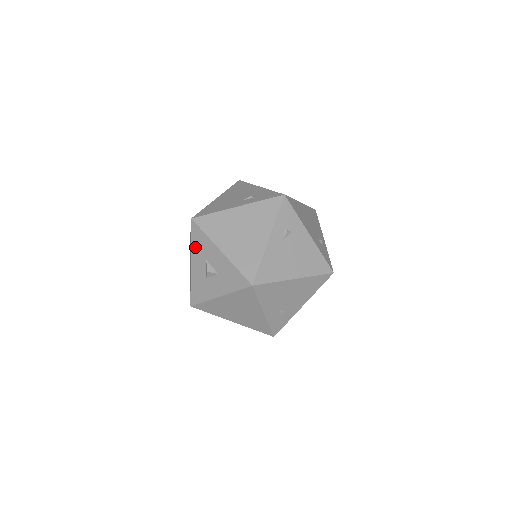
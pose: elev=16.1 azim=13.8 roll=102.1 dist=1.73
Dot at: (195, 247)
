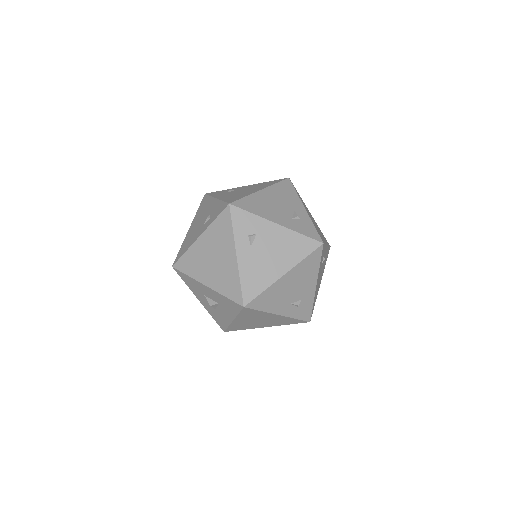
Dot at: (191, 288)
